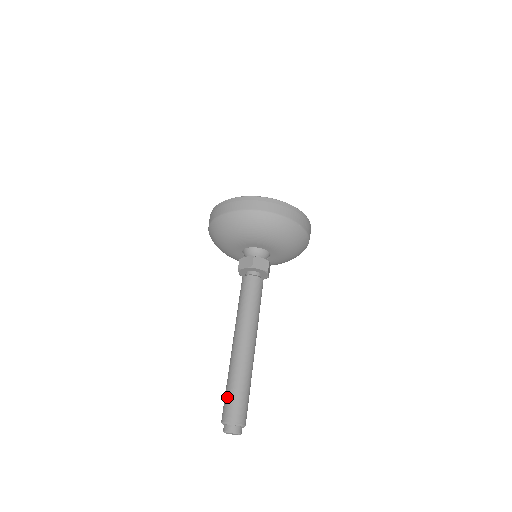
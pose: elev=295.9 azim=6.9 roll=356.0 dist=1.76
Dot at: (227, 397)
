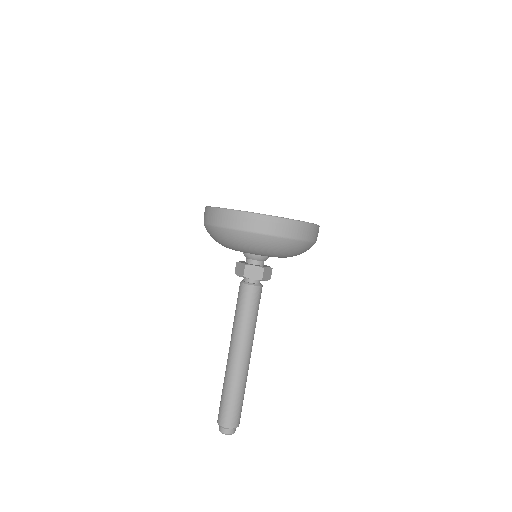
Dot at: (220, 402)
